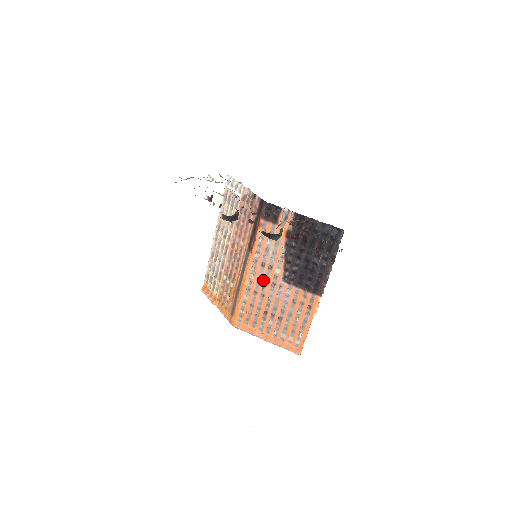
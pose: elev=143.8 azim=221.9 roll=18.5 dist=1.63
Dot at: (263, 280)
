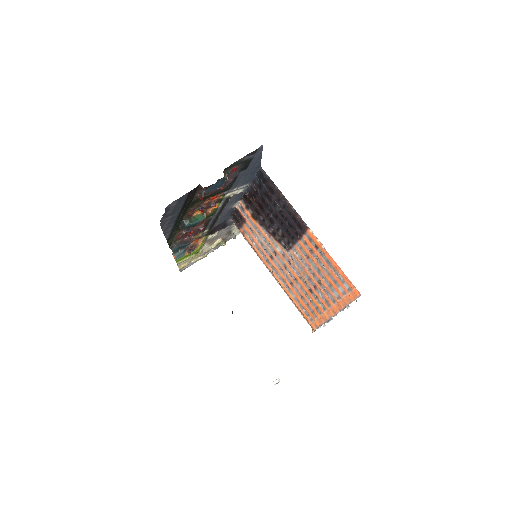
Dot at: (283, 268)
